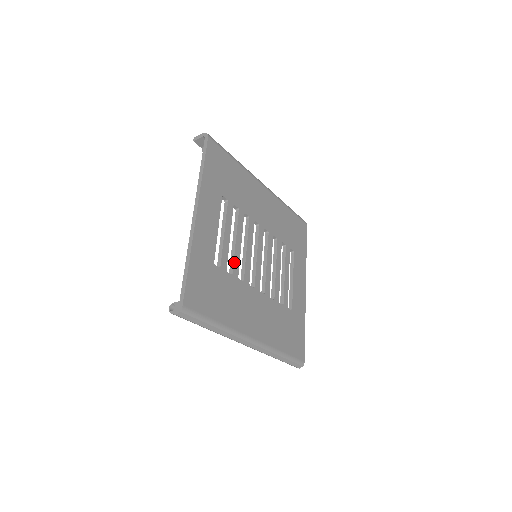
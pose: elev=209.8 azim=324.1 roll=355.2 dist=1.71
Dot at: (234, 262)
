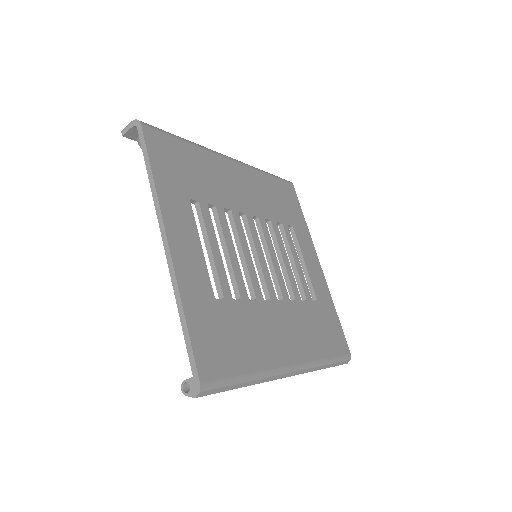
Dot at: (236, 281)
